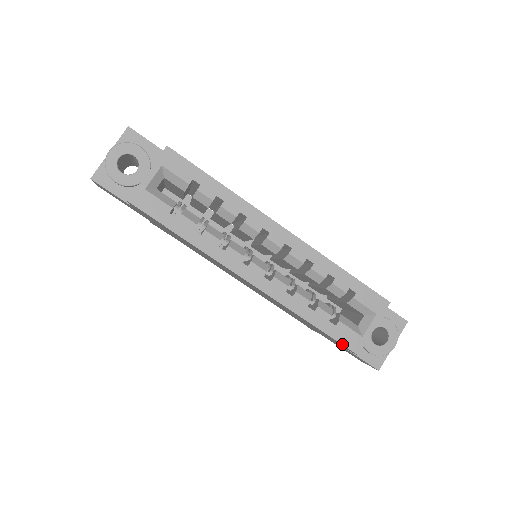
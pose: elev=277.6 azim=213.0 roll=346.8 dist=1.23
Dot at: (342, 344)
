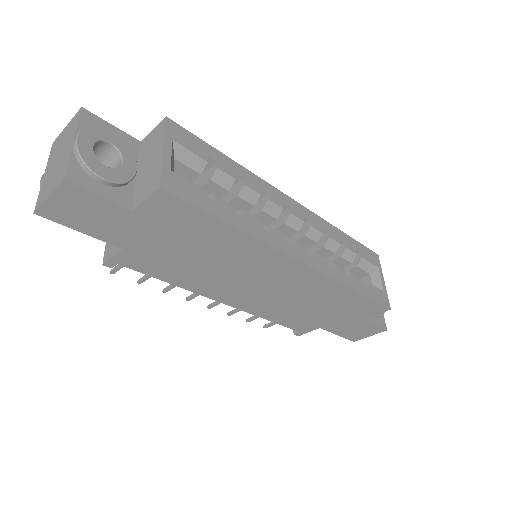
Dot at: (379, 303)
